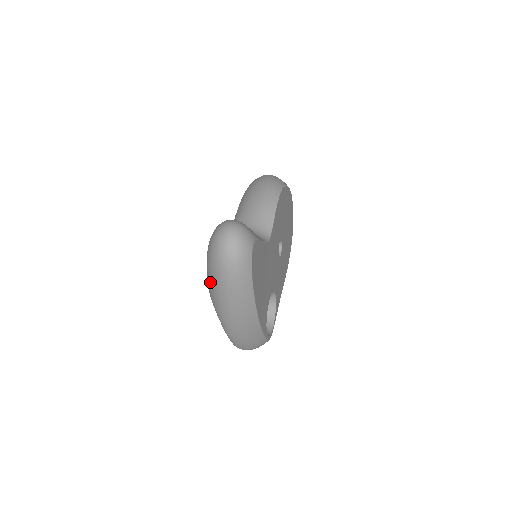
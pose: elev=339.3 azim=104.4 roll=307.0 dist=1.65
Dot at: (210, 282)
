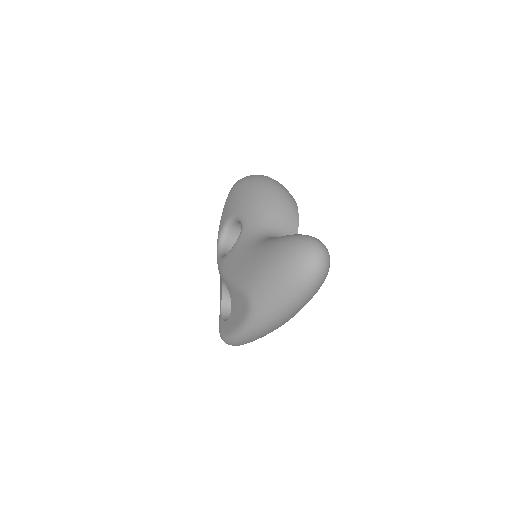
Dot at: (273, 289)
